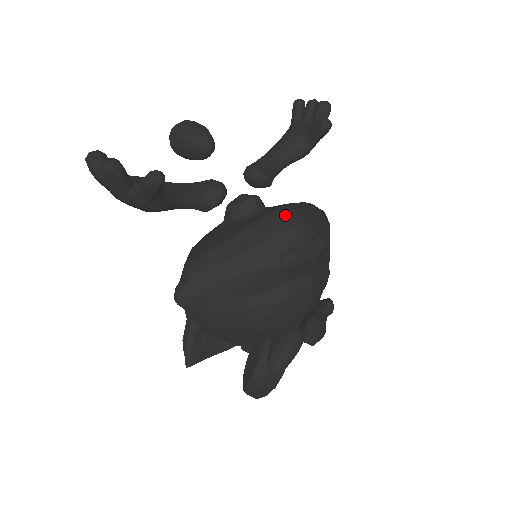
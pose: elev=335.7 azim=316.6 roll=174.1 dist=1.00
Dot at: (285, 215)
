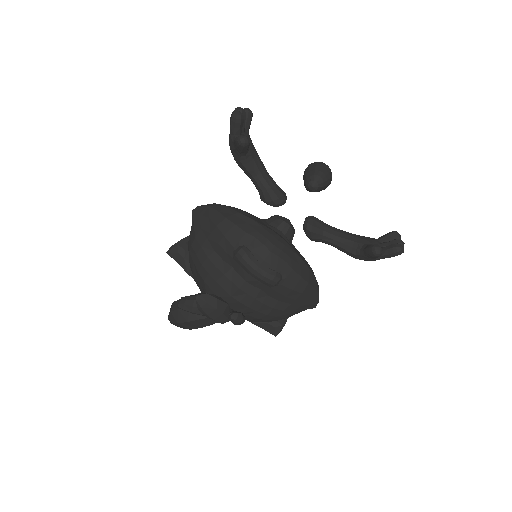
Dot at: (275, 240)
